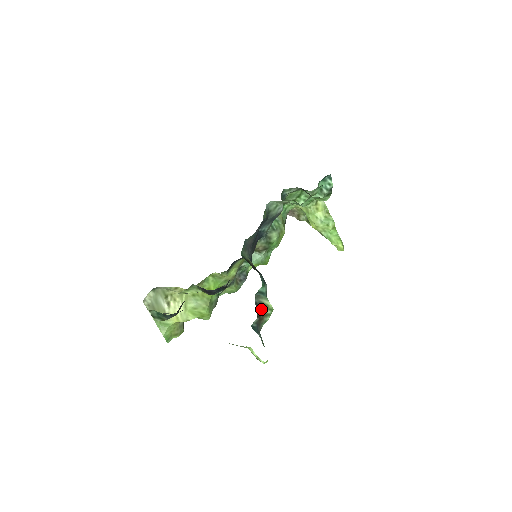
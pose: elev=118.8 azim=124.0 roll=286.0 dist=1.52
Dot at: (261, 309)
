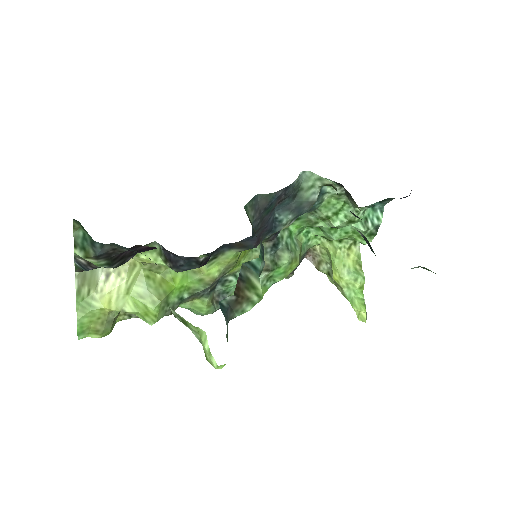
Dot at: (244, 287)
